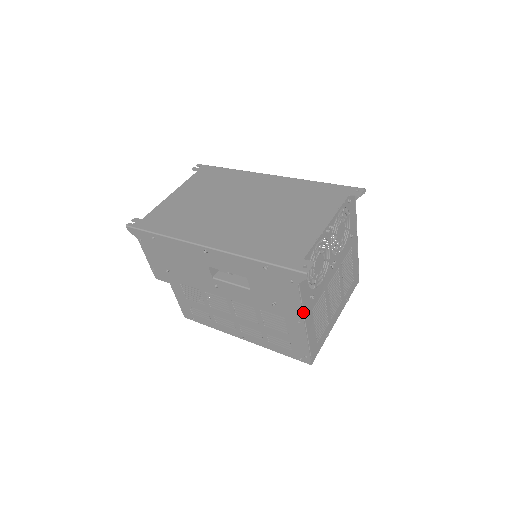
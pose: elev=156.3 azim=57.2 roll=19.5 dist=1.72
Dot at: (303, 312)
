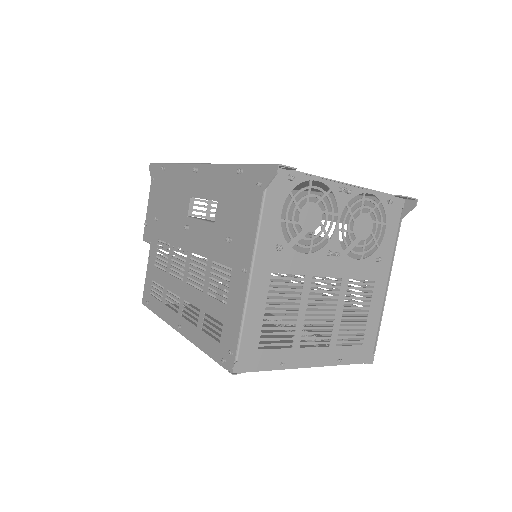
Dot at: (255, 251)
